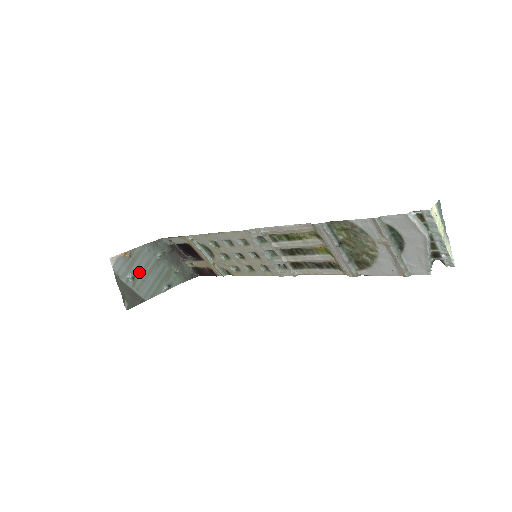
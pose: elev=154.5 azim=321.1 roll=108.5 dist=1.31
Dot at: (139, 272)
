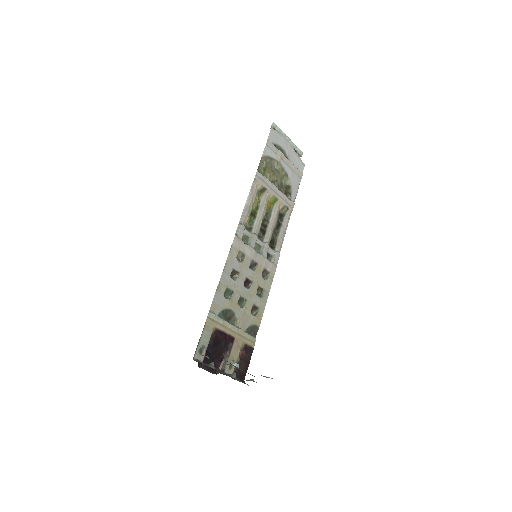
Dot at: occluded
